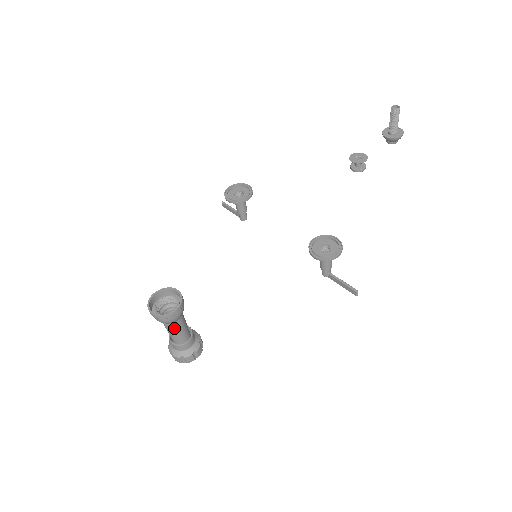
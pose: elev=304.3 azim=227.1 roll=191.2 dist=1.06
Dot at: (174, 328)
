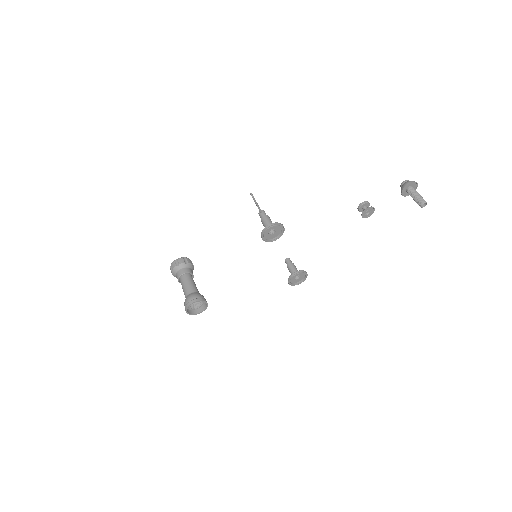
Dot at: occluded
